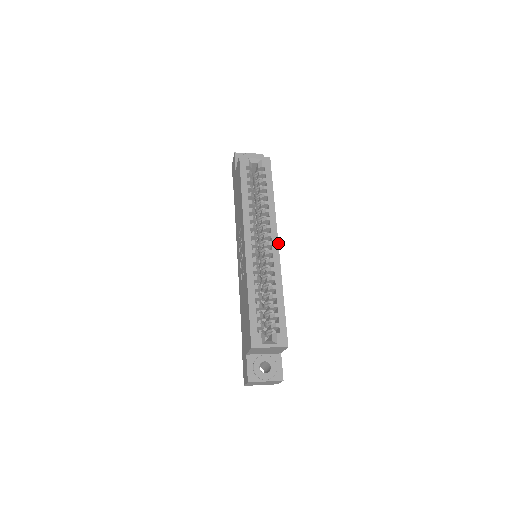
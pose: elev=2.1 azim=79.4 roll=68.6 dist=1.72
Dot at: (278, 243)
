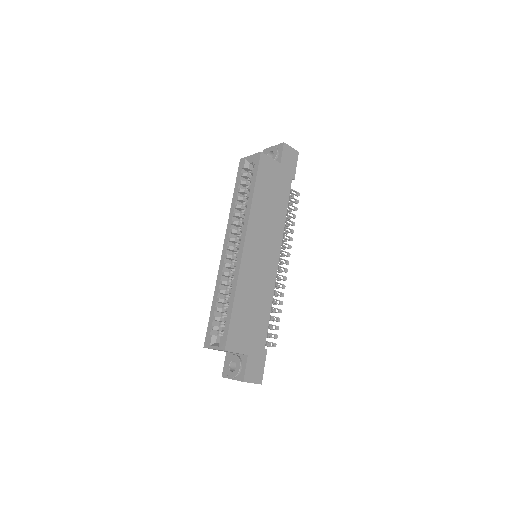
Dot at: (243, 246)
